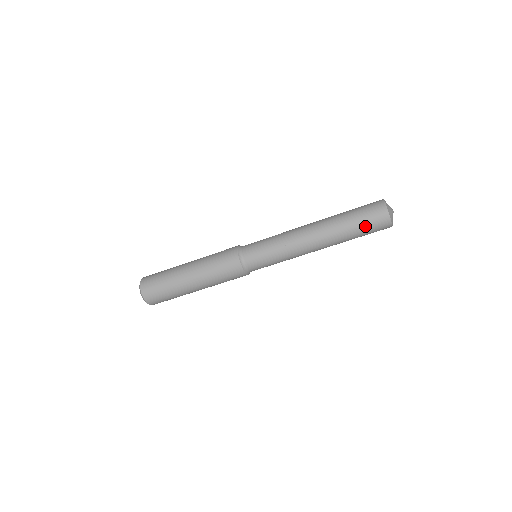
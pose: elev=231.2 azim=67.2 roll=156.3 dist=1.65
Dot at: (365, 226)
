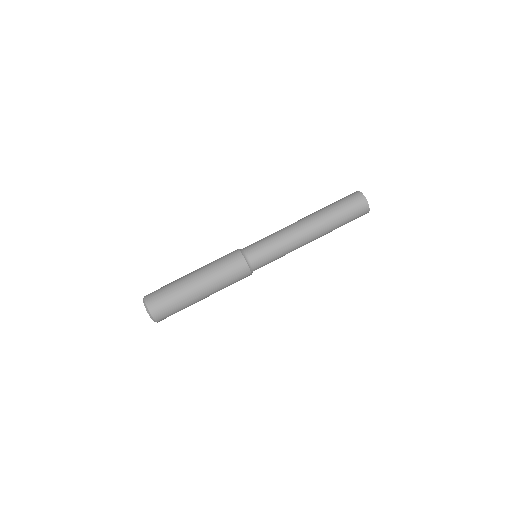
Dot at: (347, 208)
